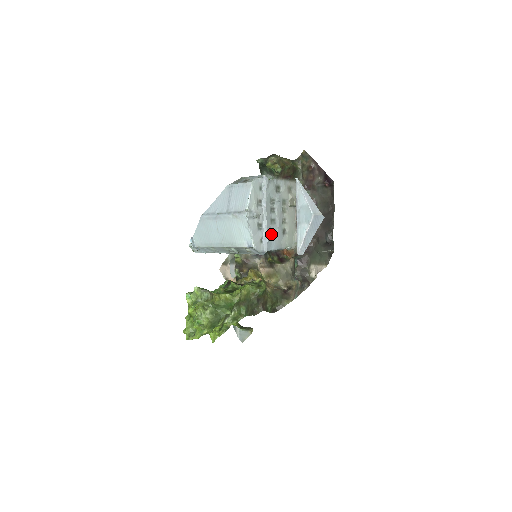
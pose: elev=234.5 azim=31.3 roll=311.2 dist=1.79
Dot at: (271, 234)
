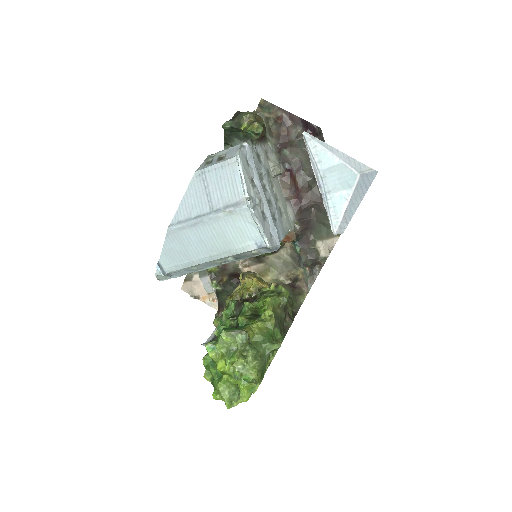
Dot at: (274, 220)
